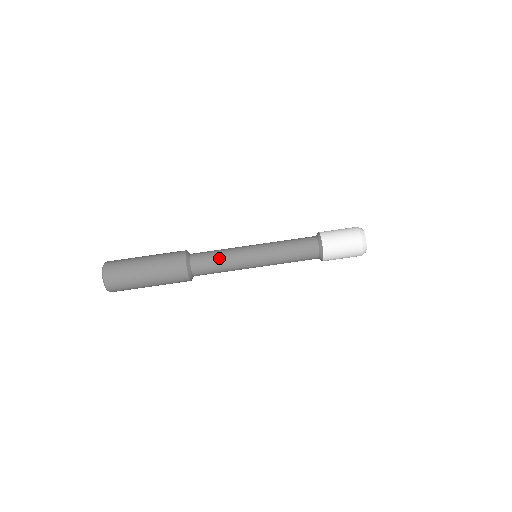
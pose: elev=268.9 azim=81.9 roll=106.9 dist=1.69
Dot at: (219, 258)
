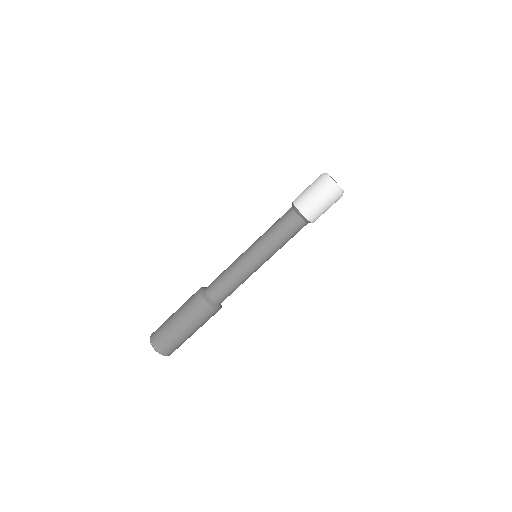
Dot at: (234, 286)
